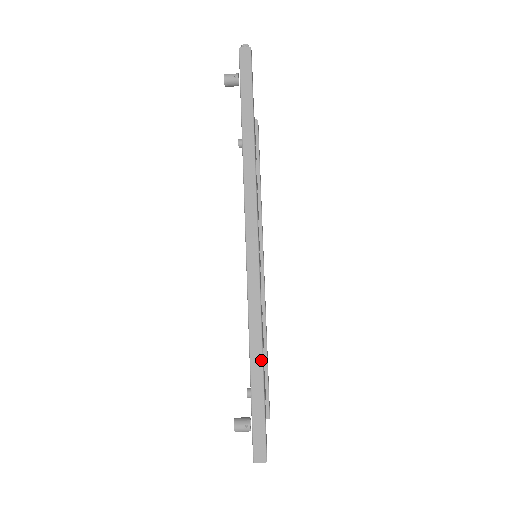
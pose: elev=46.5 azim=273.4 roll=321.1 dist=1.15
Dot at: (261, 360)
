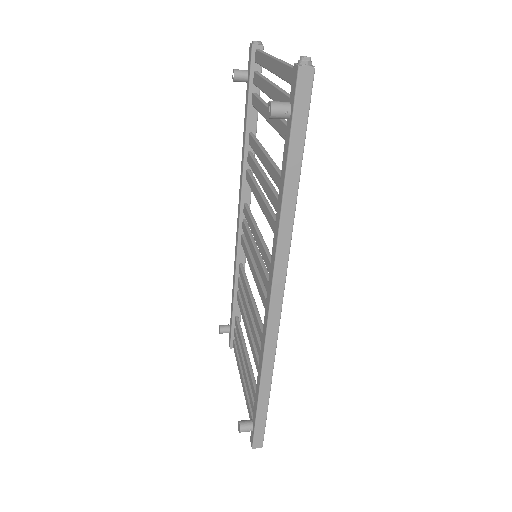
Dot at: (269, 391)
